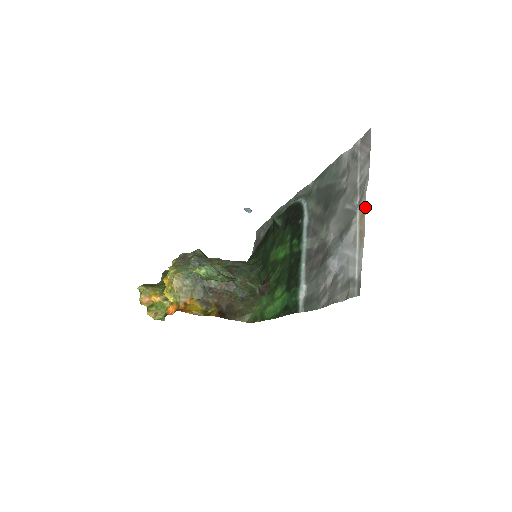
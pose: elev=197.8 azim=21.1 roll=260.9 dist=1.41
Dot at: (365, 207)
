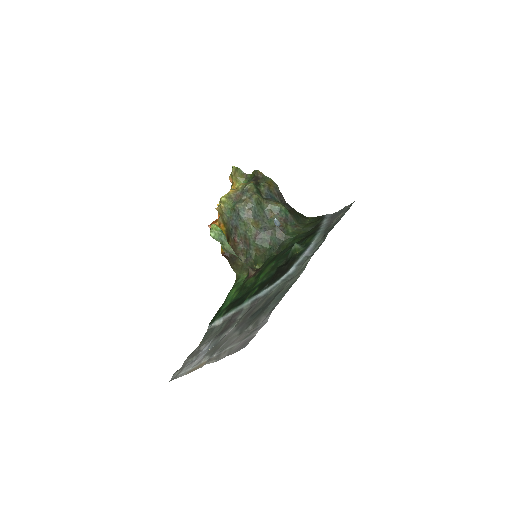
Dot at: occluded
